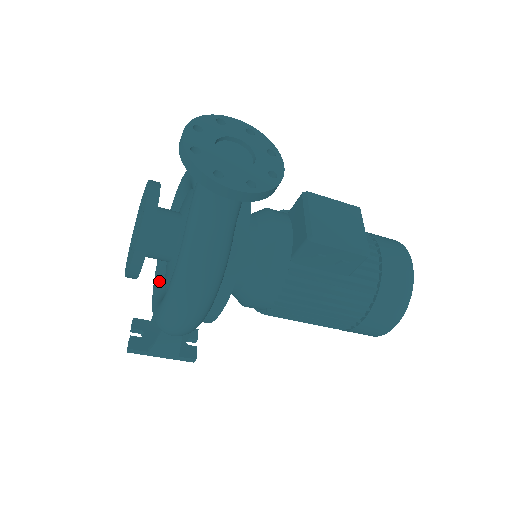
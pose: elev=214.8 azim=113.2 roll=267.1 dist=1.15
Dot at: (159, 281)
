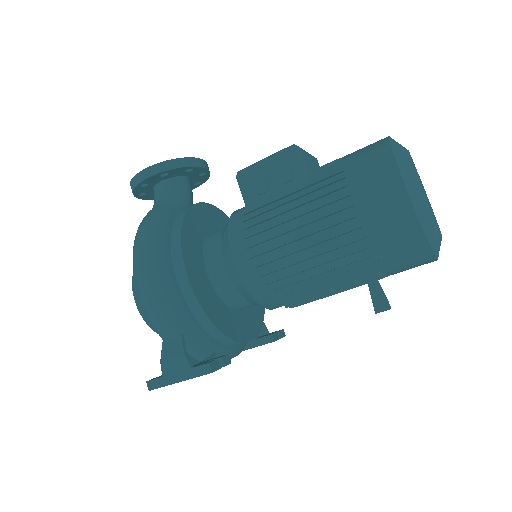
Dot at: occluded
